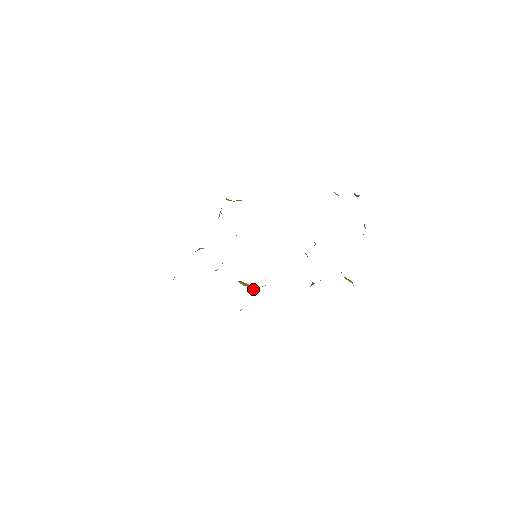
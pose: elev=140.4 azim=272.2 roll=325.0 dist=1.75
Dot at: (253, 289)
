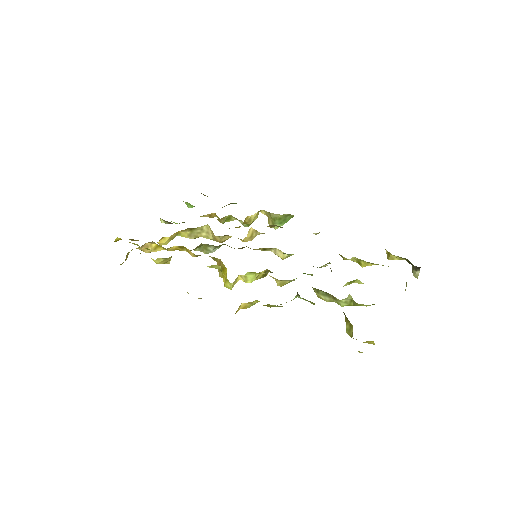
Dot at: (226, 276)
